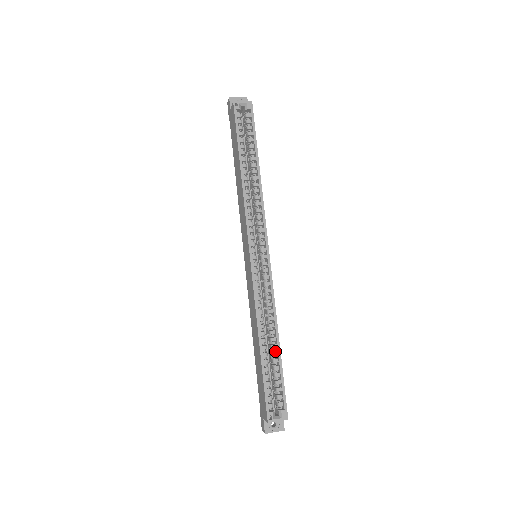
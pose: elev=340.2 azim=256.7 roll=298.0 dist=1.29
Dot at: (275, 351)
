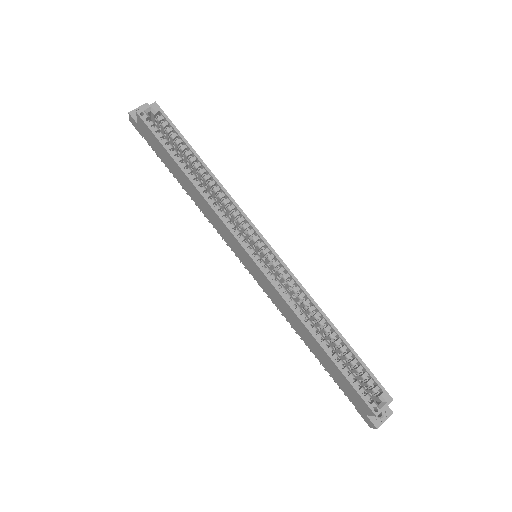
Dot at: (337, 339)
